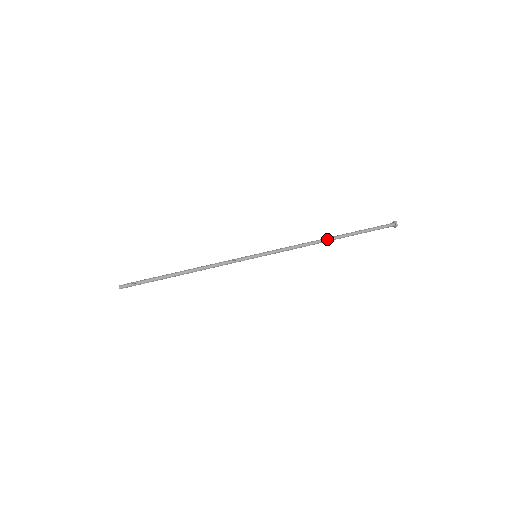
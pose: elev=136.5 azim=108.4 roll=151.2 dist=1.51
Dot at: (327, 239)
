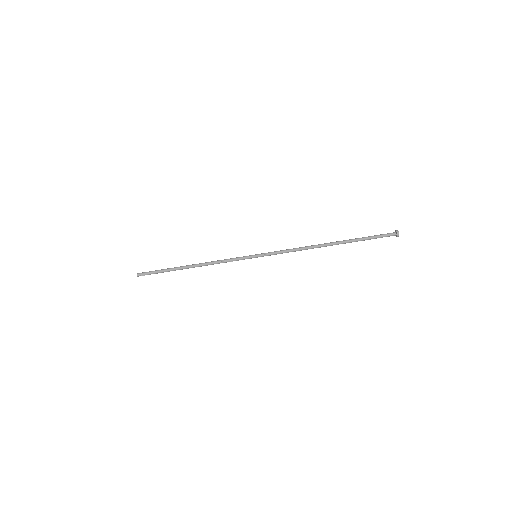
Dot at: occluded
